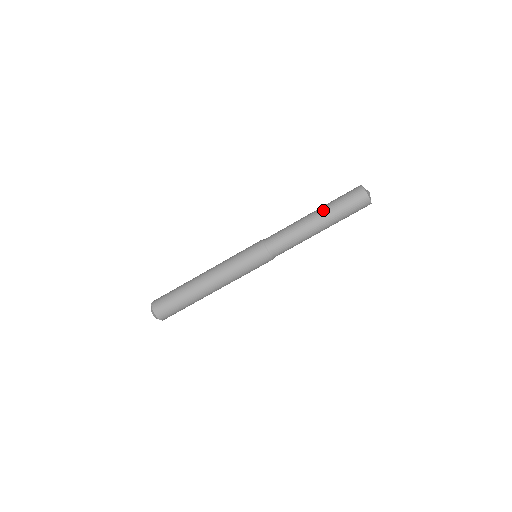
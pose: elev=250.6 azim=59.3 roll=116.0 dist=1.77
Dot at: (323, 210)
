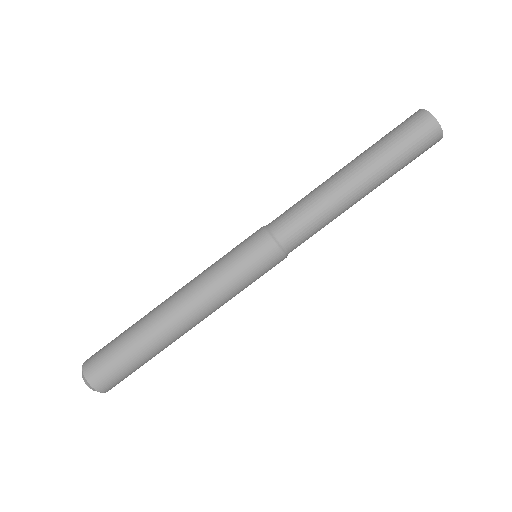
Dot at: (372, 168)
